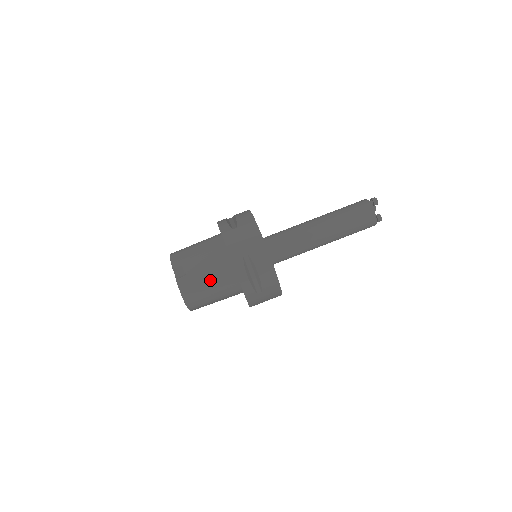
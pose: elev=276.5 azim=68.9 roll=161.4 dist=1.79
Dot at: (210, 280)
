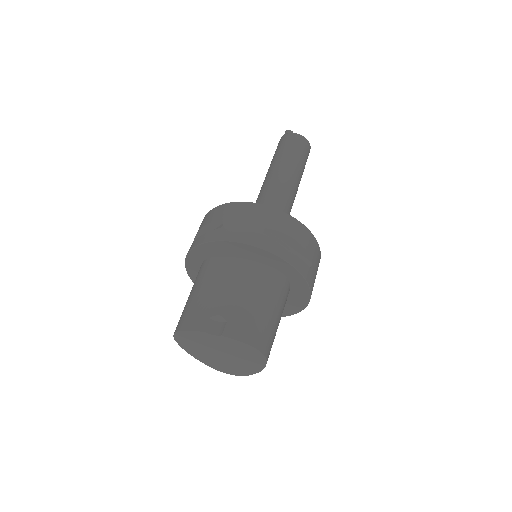
Dot at: (256, 298)
